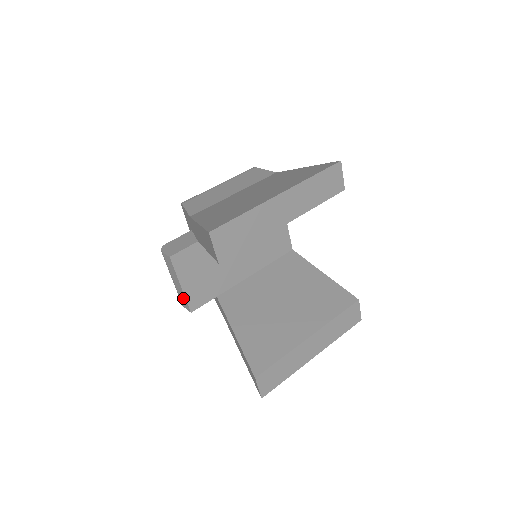
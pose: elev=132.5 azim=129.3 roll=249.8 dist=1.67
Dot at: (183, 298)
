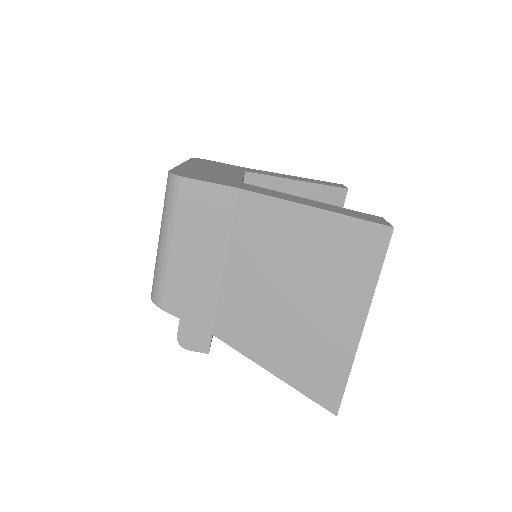
Dot at: occluded
